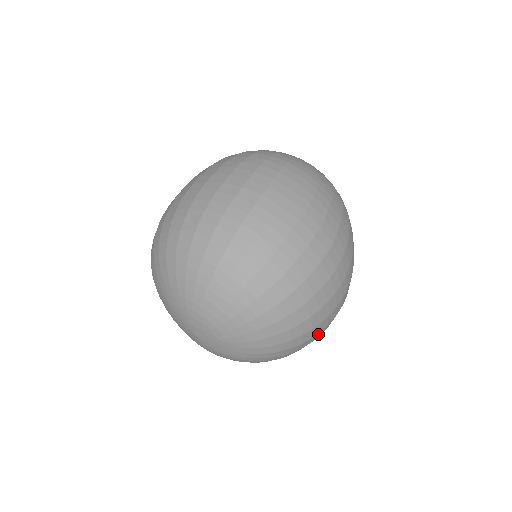
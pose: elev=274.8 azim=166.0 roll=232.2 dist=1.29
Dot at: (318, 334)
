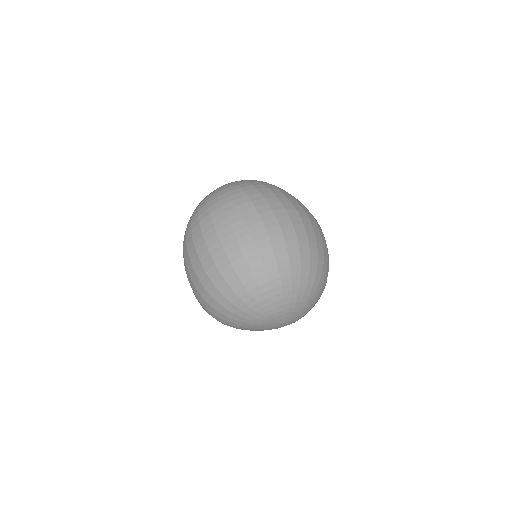
Dot at: occluded
